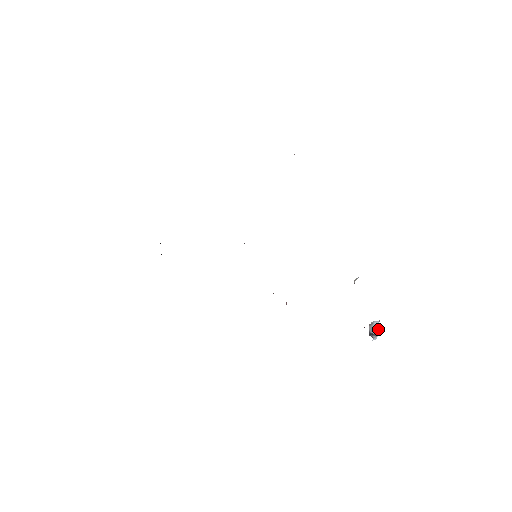
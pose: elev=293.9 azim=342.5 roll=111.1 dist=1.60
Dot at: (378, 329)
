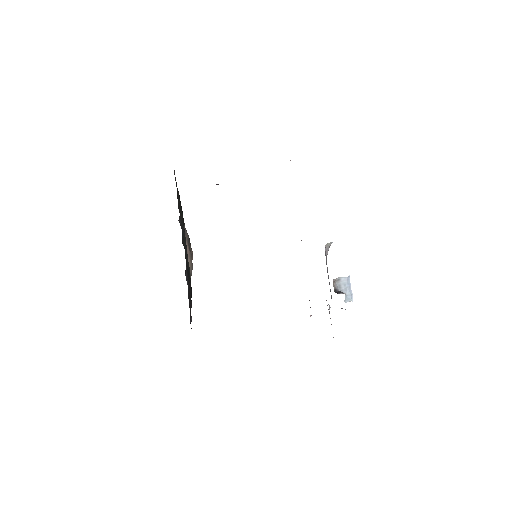
Dot at: (350, 288)
